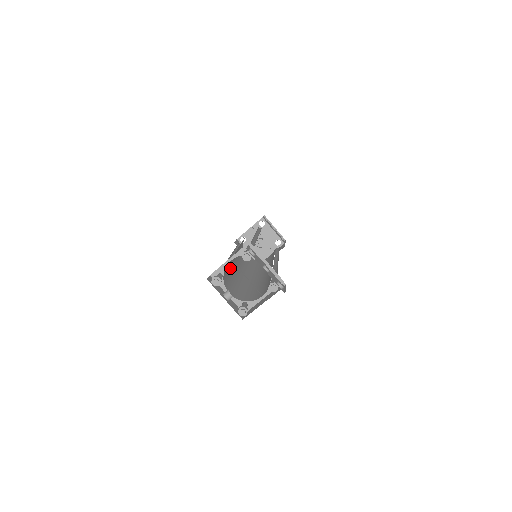
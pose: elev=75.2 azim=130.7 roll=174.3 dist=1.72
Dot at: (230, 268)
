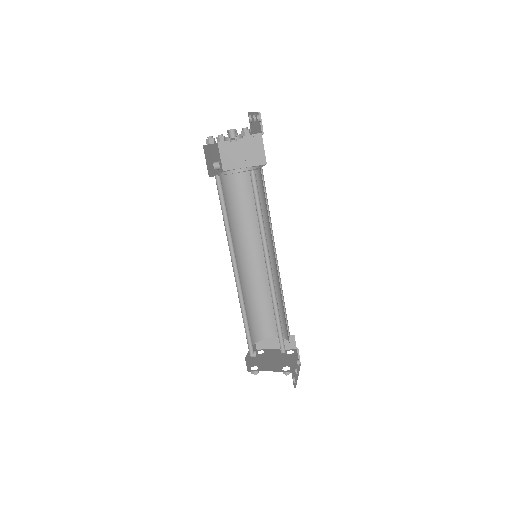
Dot at: (244, 309)
